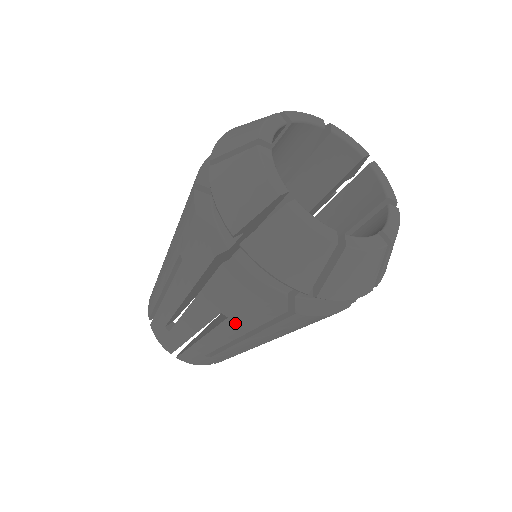
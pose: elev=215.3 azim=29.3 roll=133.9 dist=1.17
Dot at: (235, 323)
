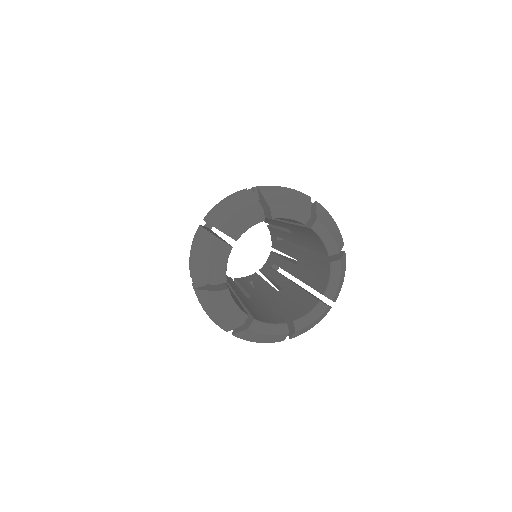
Dot at: occluded
